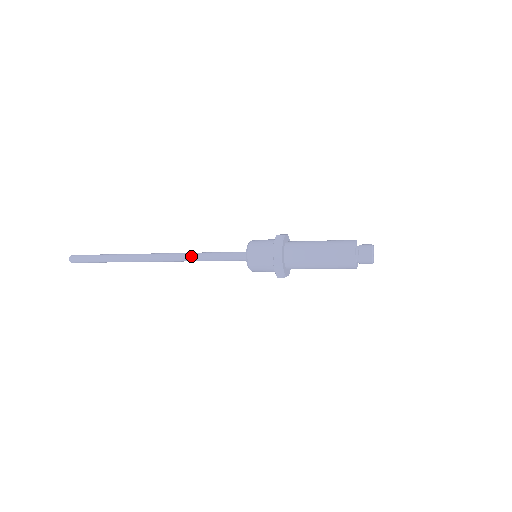
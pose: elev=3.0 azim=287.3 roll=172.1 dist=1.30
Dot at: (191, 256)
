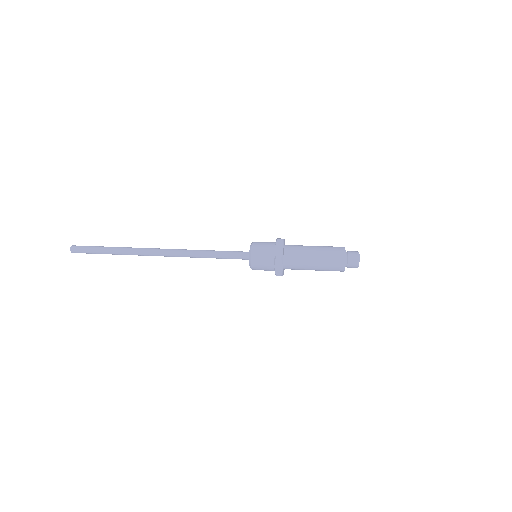
Dot at: (196, 257)
